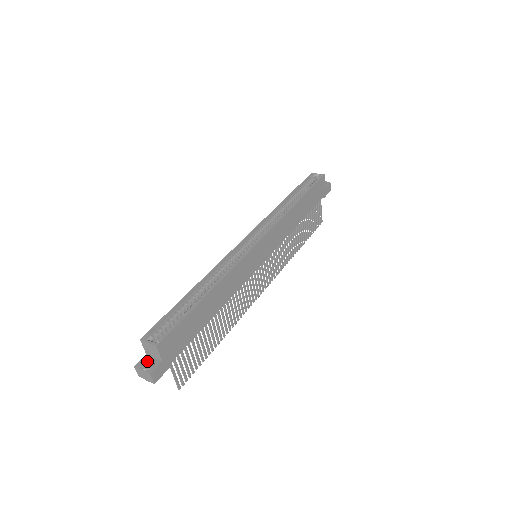
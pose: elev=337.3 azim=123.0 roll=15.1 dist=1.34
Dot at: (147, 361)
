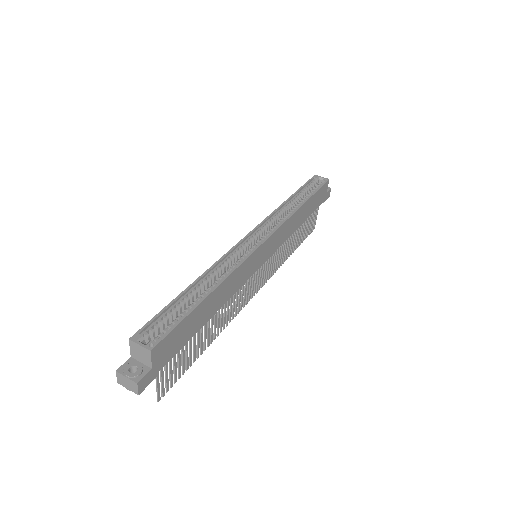
Dot at: (133, 366)
